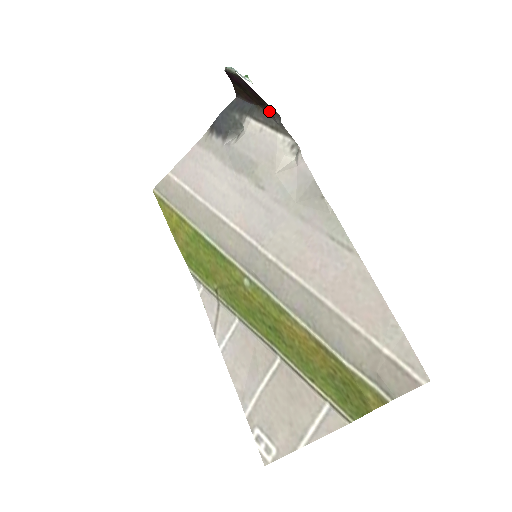
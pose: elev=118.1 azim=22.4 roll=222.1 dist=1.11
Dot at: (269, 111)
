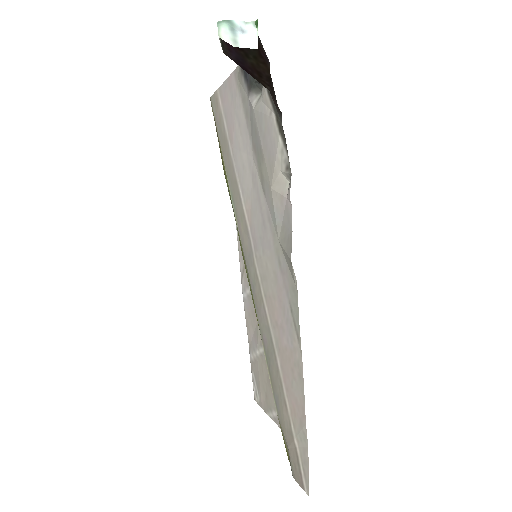
Dot at: (273, 97)
